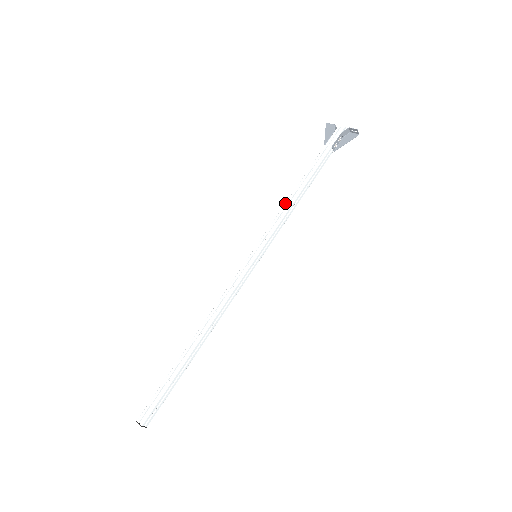
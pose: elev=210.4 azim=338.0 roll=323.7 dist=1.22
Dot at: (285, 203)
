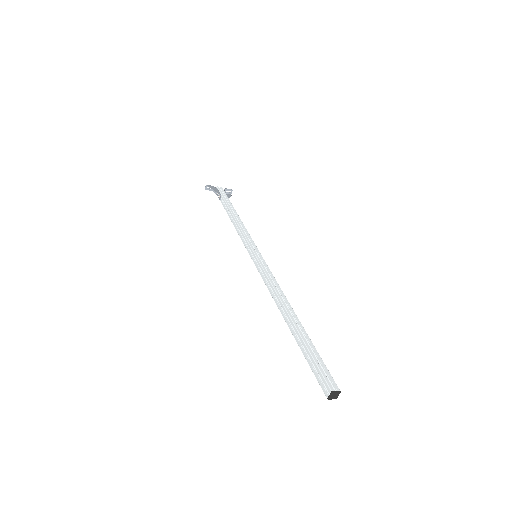
Dot at: (238, 224)
